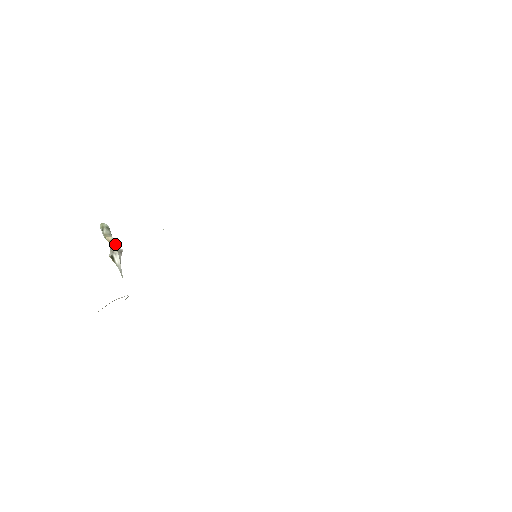
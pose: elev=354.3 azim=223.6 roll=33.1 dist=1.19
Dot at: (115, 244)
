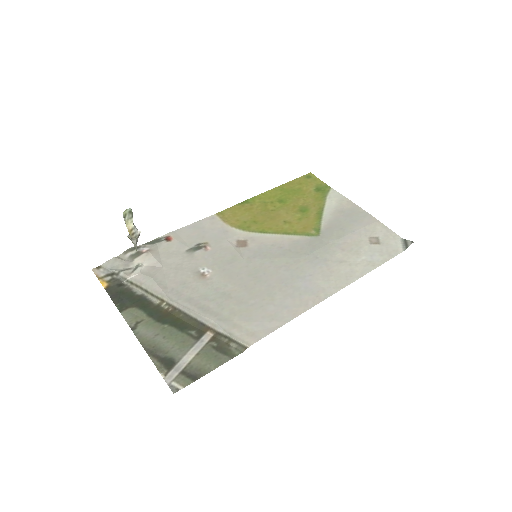
Dot at: (134, 232)
